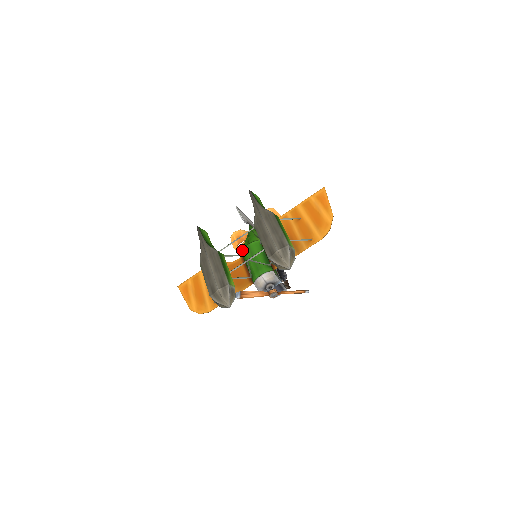
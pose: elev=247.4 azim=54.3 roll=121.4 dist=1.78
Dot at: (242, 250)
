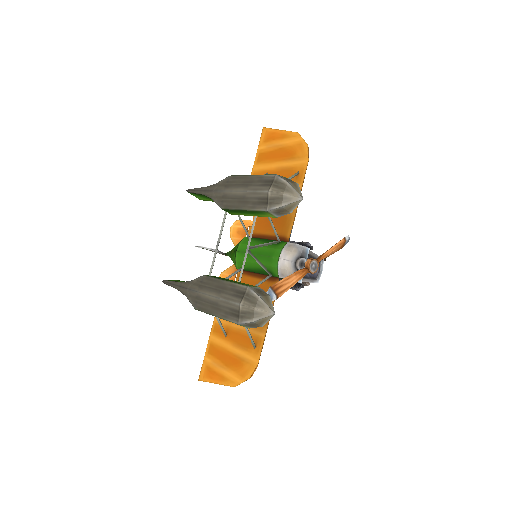
Dot at: (235, 265)
